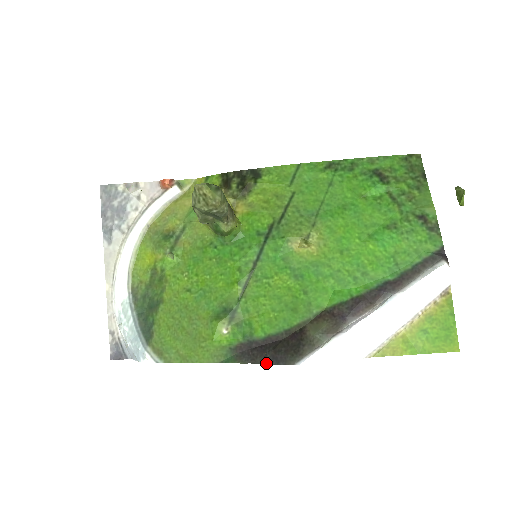
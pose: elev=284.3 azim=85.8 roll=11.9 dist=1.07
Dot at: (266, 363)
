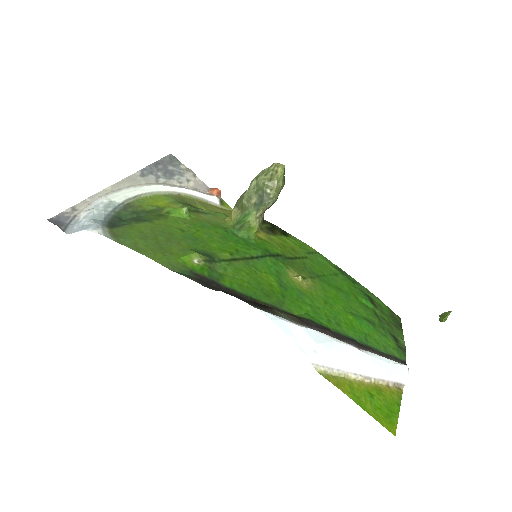
Dot at: (224, 292)
